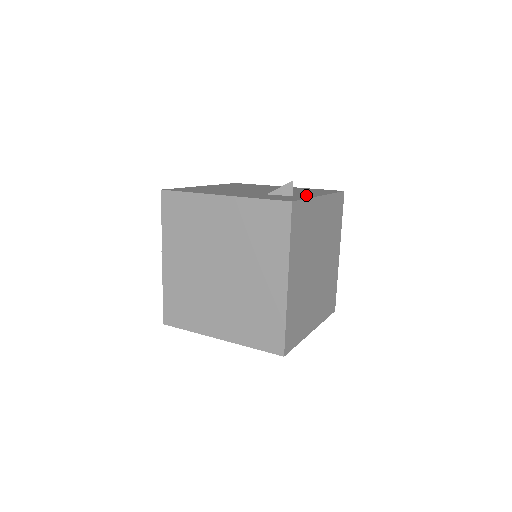
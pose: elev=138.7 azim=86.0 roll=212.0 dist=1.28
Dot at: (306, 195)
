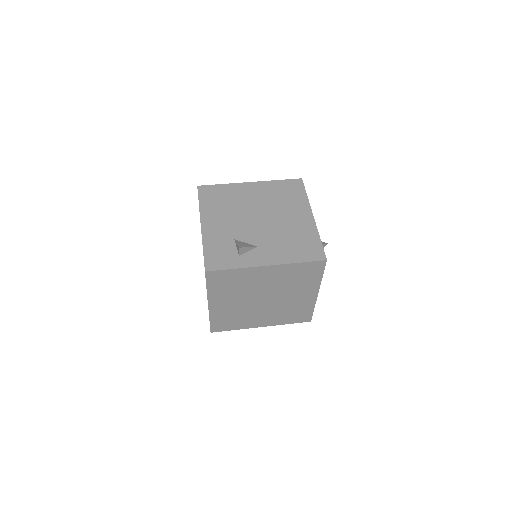
Dot at: (255, 258)
